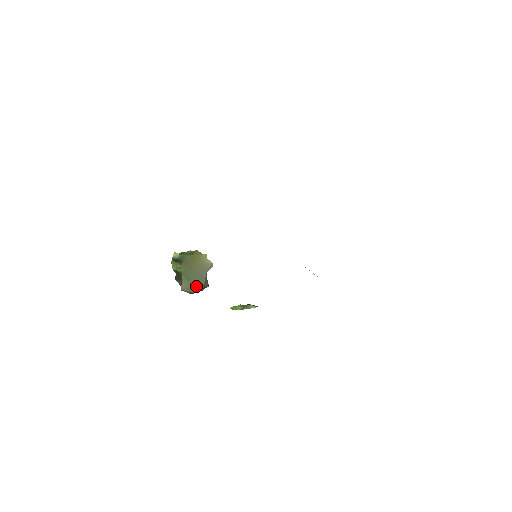
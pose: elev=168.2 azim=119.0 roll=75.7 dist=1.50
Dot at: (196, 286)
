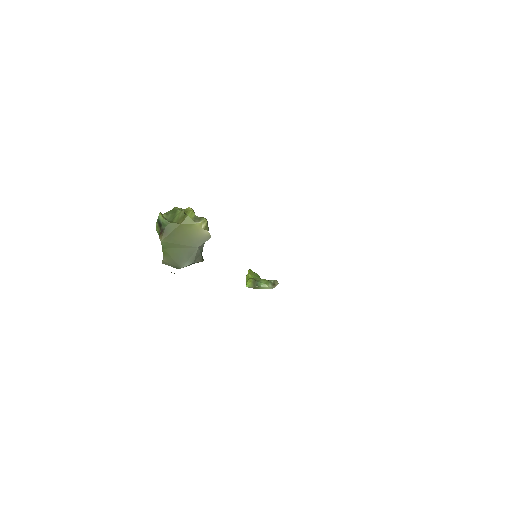
Dot at: (182, 262)
